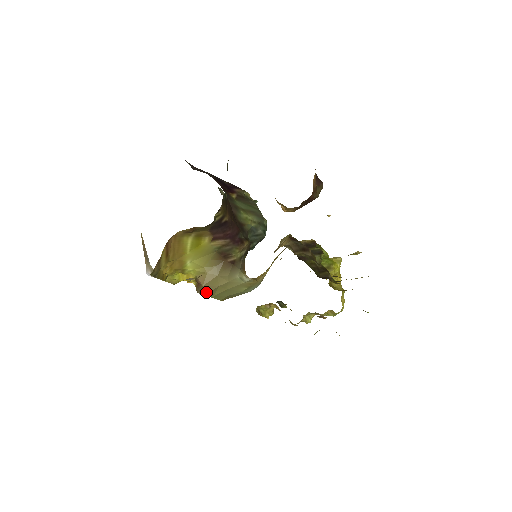
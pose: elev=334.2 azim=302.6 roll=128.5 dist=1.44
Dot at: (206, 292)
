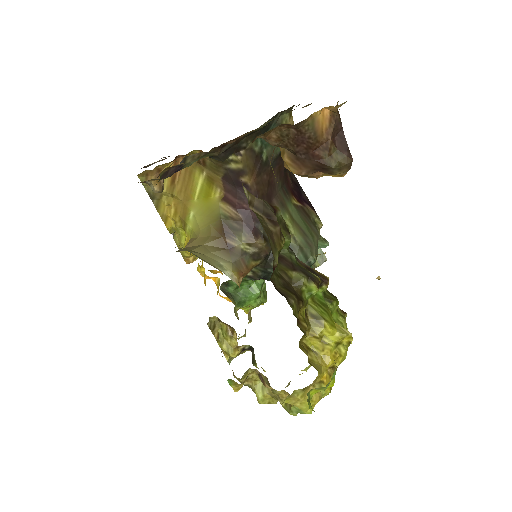
Dot at: (179, 250)
